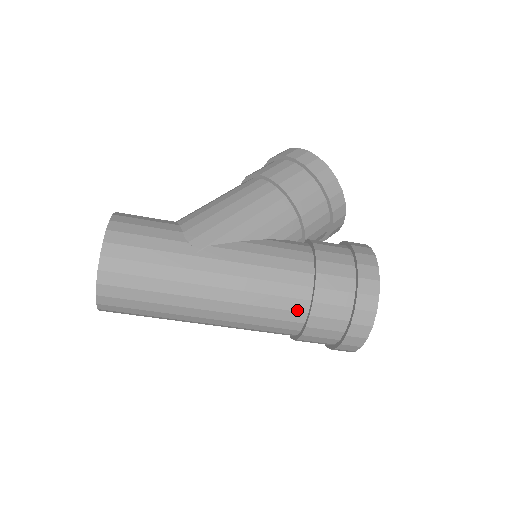
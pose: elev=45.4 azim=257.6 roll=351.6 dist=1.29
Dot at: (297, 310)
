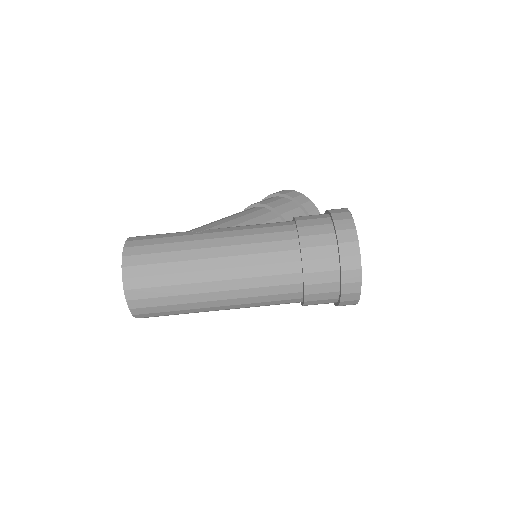
Dot at: (289, 249)
